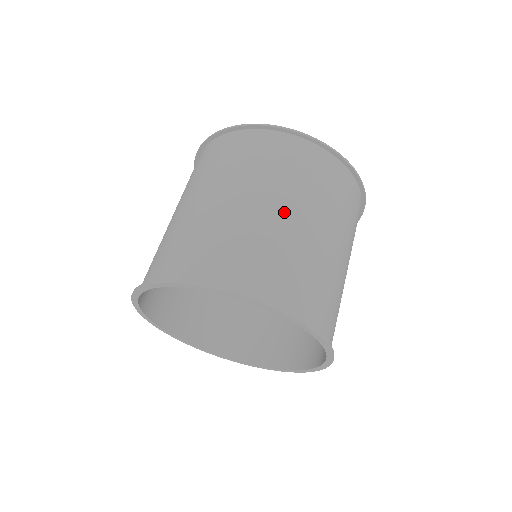
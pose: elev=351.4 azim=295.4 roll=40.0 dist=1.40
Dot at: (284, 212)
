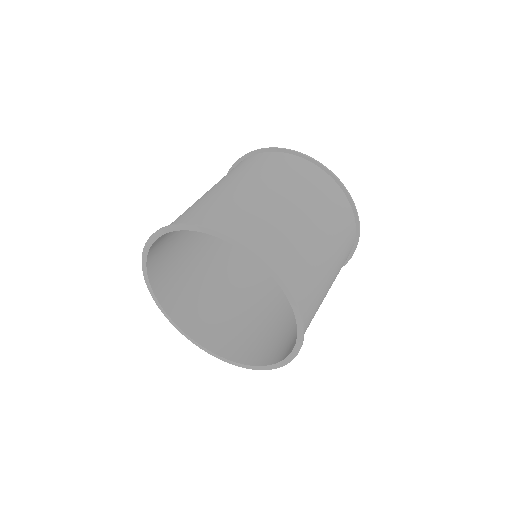
Dot at: (288, 203)
